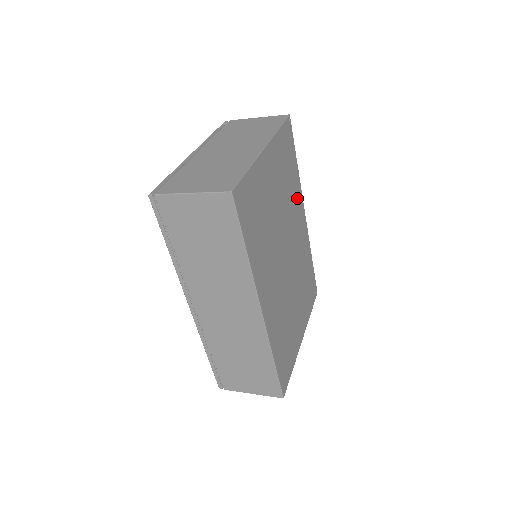
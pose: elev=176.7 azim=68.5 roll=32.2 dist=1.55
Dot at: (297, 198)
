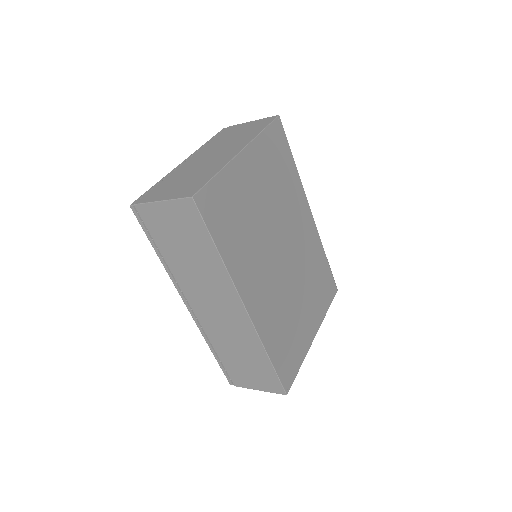
Dot at: (297, 196)
